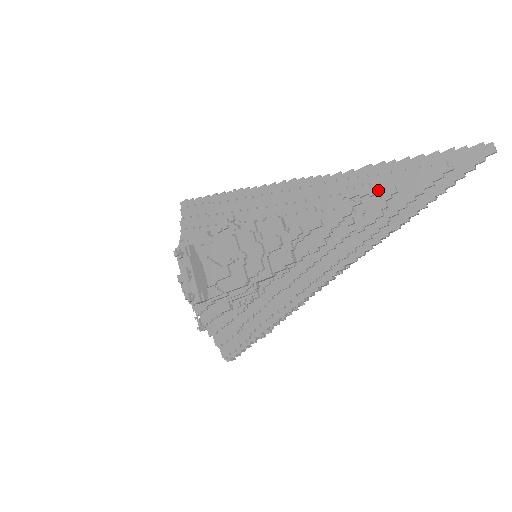
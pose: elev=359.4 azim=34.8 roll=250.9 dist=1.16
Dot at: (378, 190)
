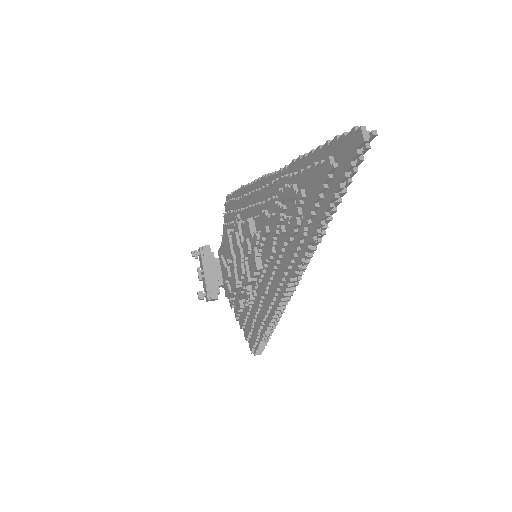
Dot at: (293, 194)
